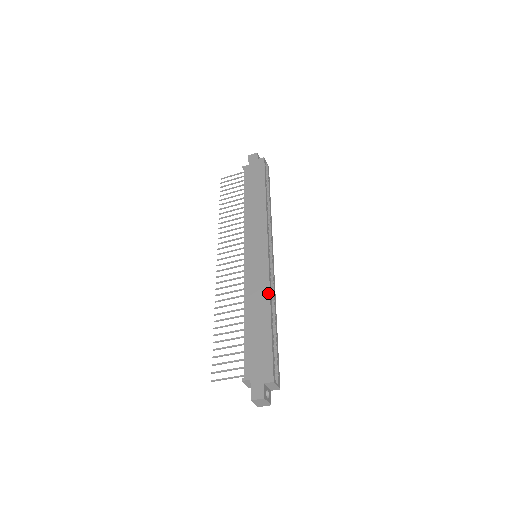
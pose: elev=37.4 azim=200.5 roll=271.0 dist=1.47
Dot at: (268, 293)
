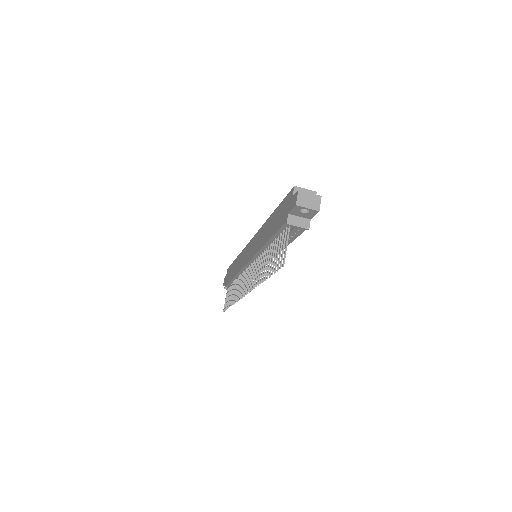
Dot at: (264, 225)
